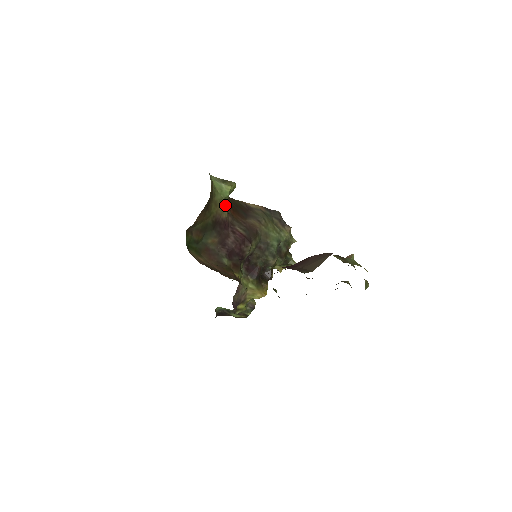
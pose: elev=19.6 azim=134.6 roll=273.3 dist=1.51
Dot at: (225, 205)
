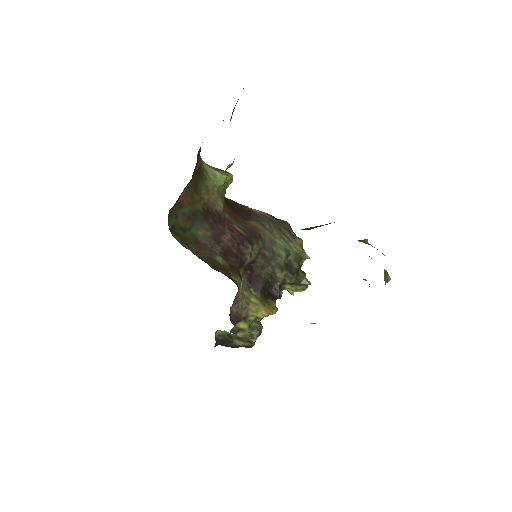
Dot at: (220, 196)
